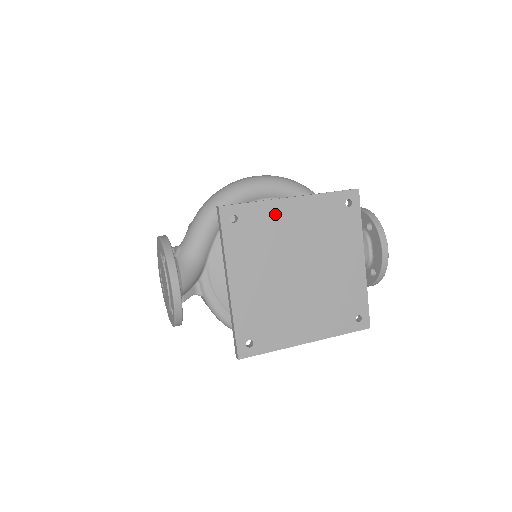
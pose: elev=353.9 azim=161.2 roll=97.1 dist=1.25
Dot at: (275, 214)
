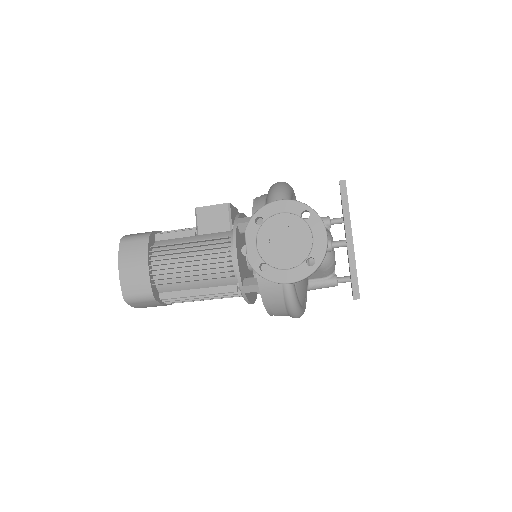
Dot at: occluded
